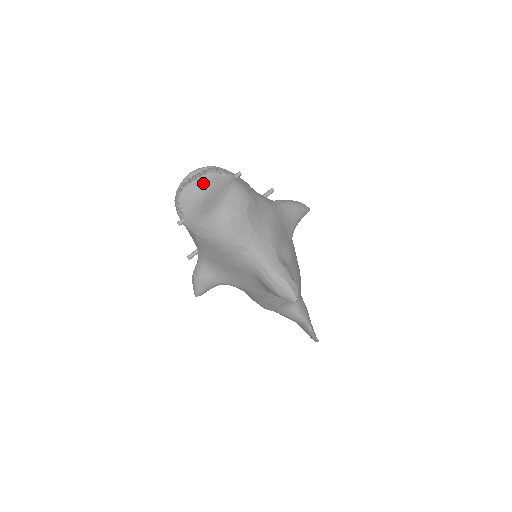
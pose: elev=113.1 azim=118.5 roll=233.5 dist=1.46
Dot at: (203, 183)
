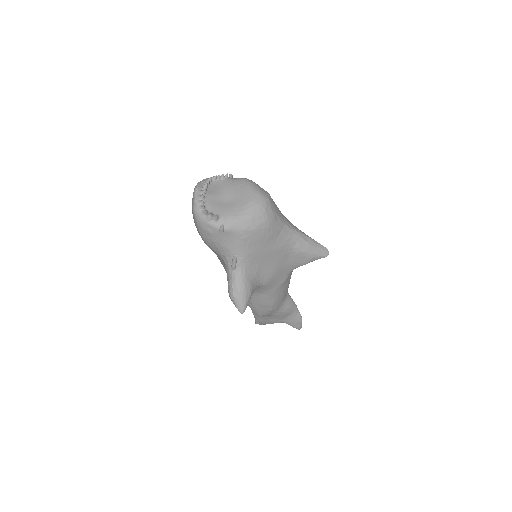
Dot at: (215, 190)
